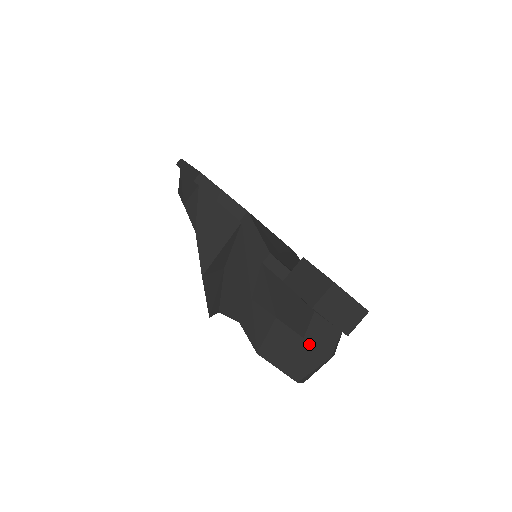
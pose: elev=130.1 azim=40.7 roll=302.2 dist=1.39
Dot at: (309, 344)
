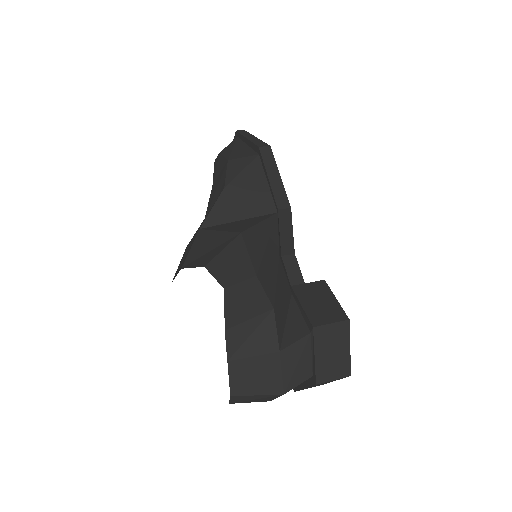
Dot at: (279, 362)
